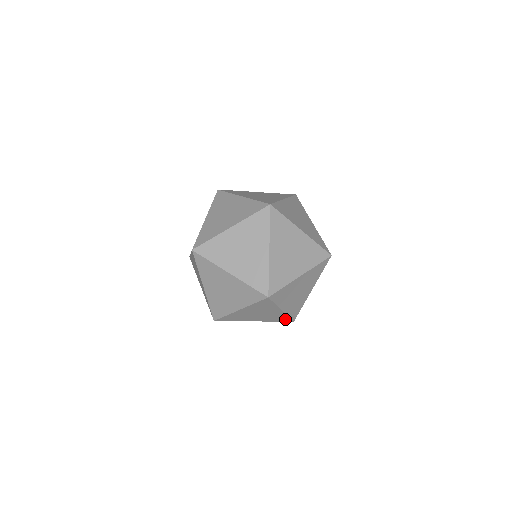
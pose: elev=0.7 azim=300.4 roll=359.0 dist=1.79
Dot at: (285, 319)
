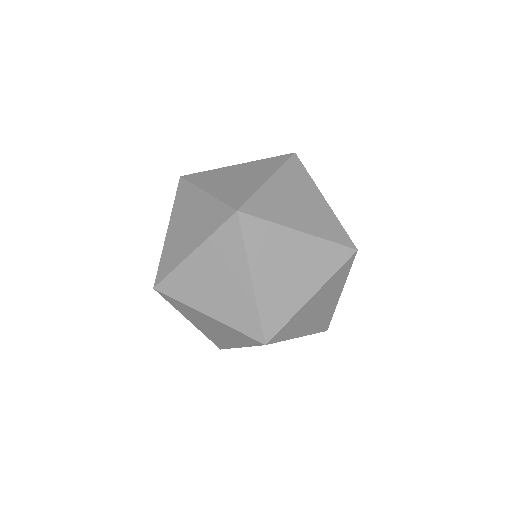
Dot at: occluded
